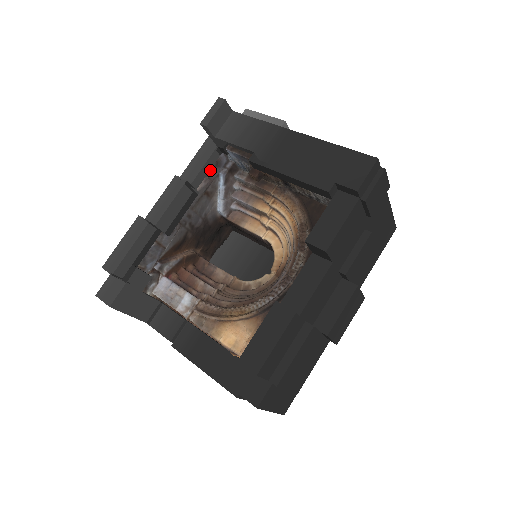
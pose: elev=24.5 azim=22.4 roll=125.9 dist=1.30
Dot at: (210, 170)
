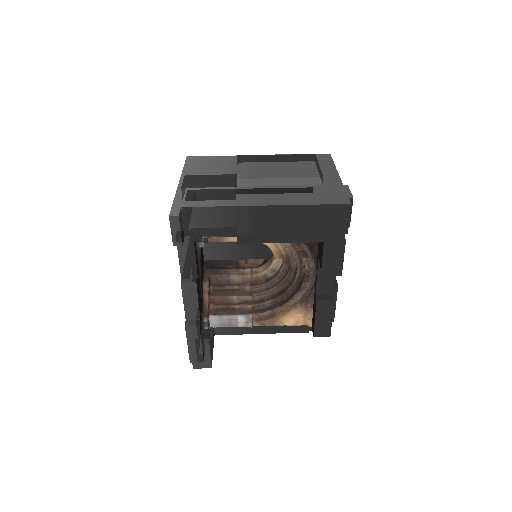
Dot at: occluded
